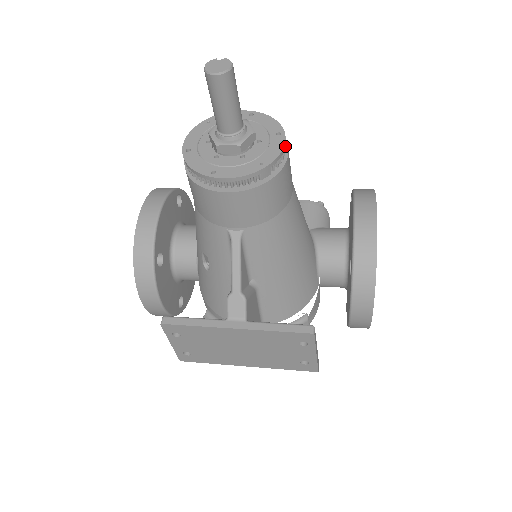
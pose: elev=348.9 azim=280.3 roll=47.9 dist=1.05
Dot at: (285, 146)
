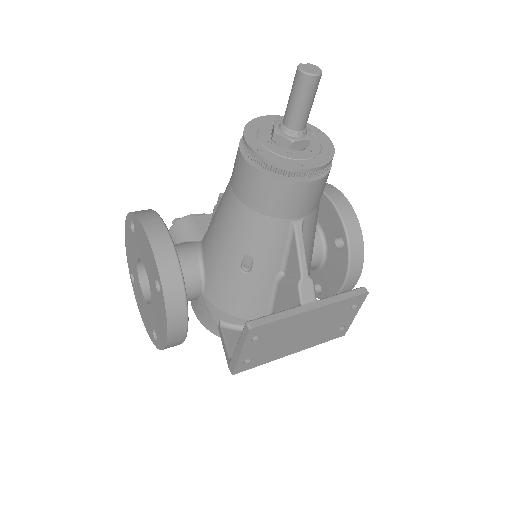
Dot at: occluded
